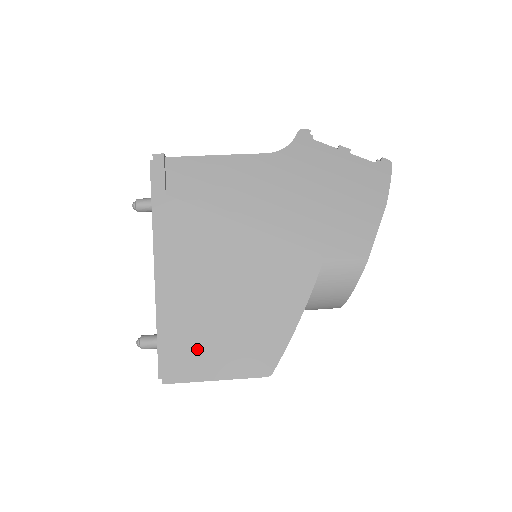
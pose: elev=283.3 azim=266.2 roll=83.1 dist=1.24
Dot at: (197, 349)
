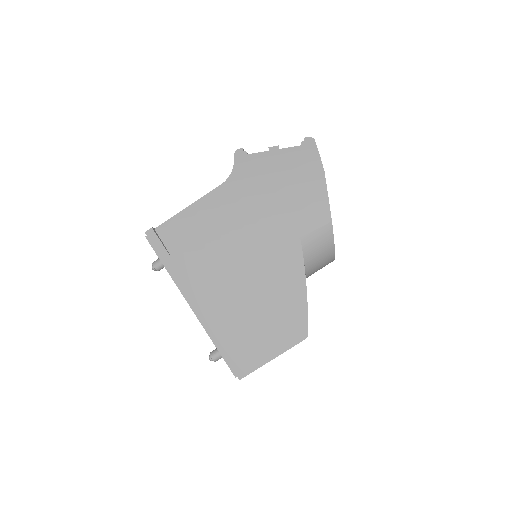
Dot at: (249, 346)
